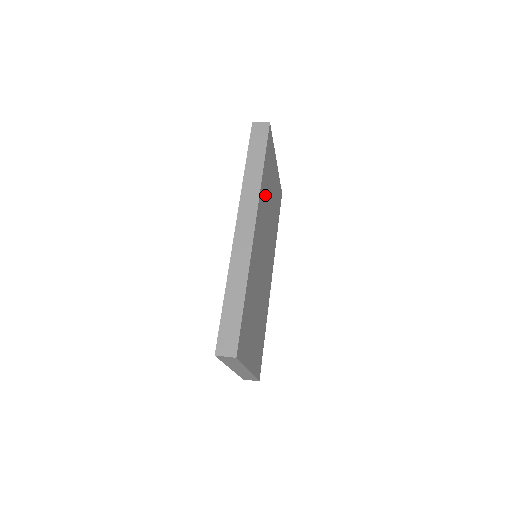
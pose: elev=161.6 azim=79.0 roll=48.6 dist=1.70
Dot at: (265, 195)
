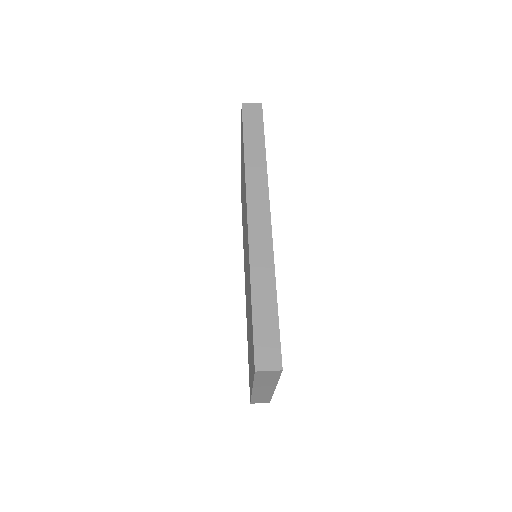
Dot at: occluded
